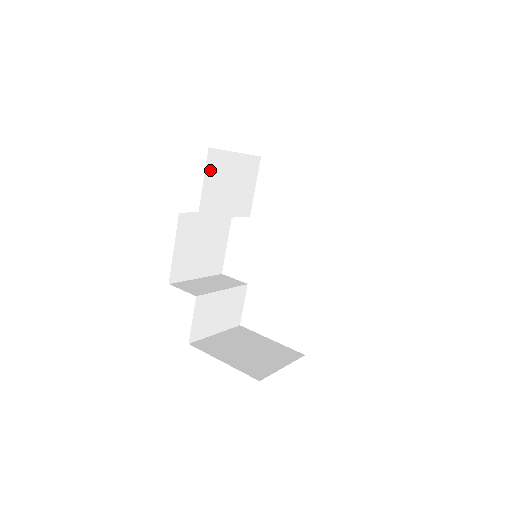
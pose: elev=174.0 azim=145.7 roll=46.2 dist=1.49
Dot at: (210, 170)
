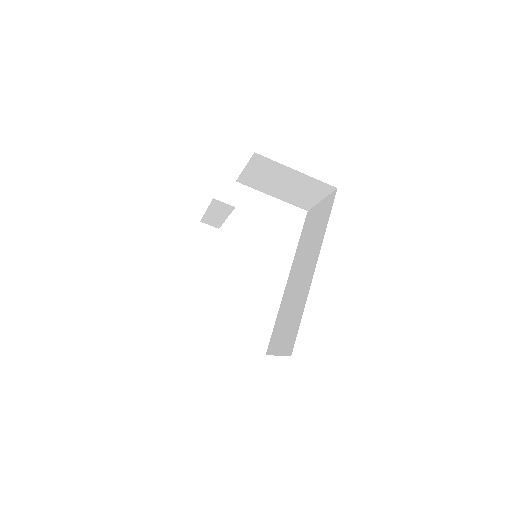
Dot at: occluded
